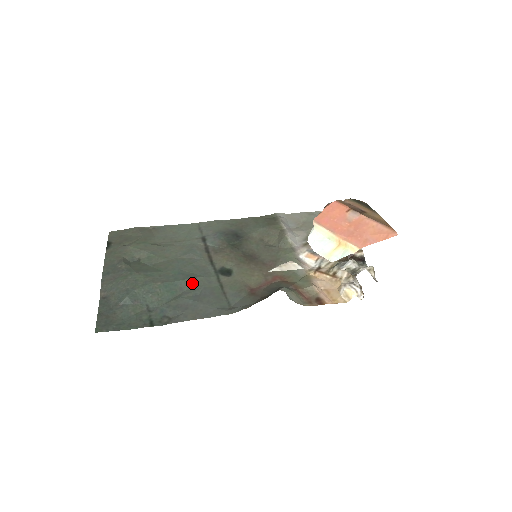
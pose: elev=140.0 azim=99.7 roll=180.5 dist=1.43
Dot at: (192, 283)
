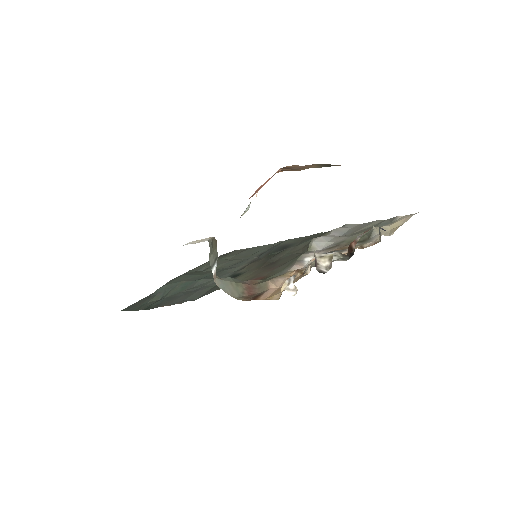
Dot at: (202, 283)
